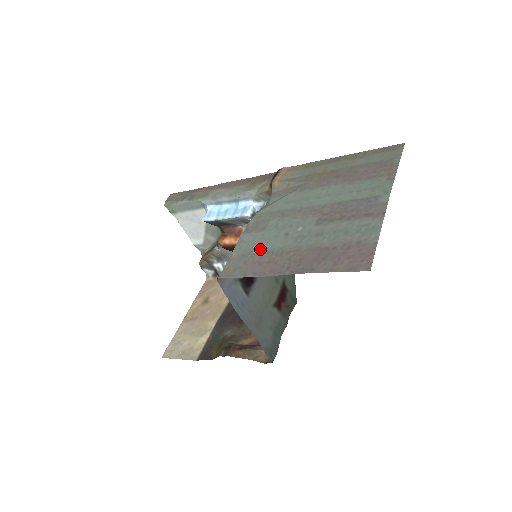
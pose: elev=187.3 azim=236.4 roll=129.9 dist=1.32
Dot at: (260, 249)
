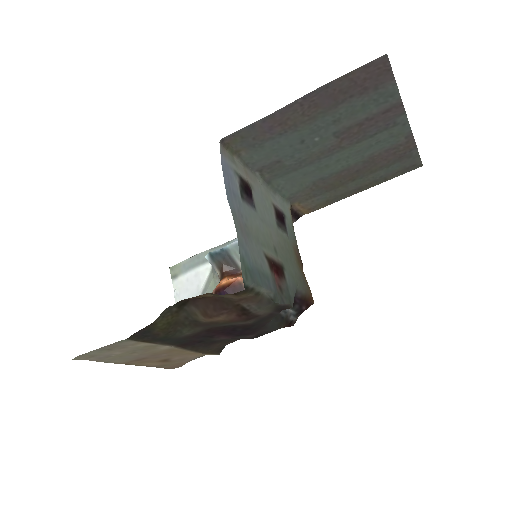
Dot at: (273, 143)
